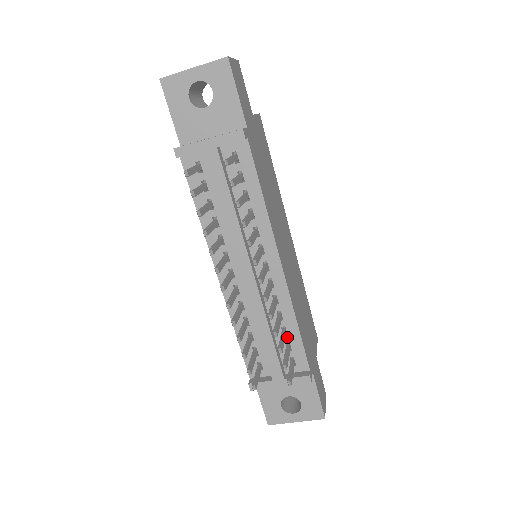
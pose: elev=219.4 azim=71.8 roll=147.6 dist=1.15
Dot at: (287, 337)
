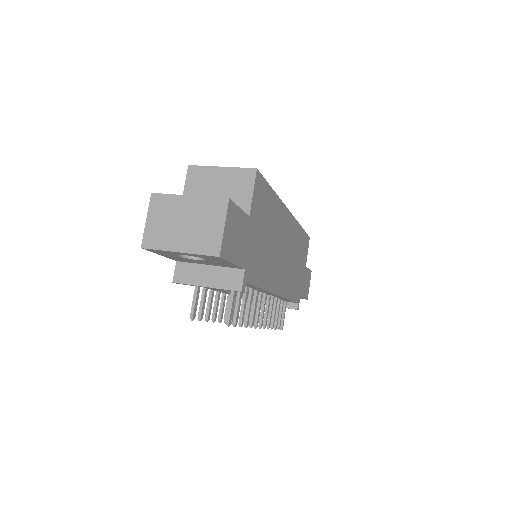
Dot at: (282, 299)
